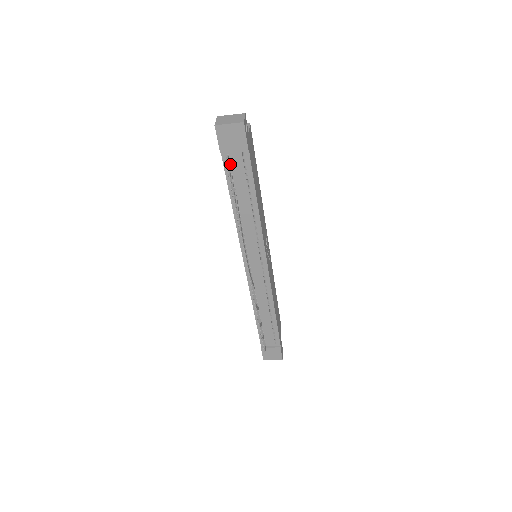
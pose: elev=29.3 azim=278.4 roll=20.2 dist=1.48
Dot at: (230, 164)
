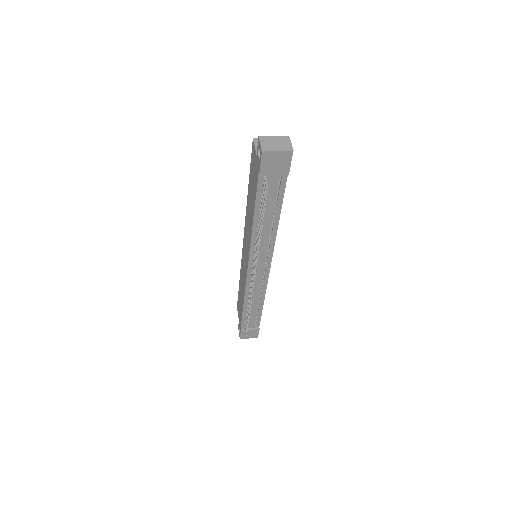
Dot at: (264, 185)
